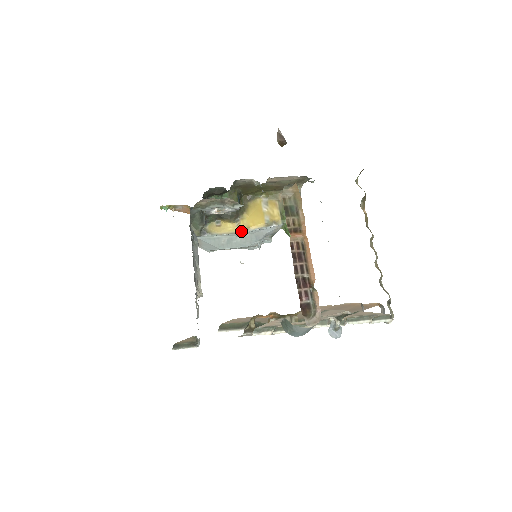
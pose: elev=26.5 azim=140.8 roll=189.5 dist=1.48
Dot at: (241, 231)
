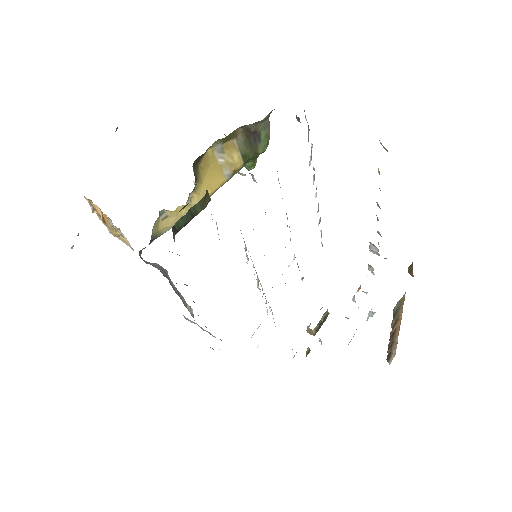
Dot at: occluded
